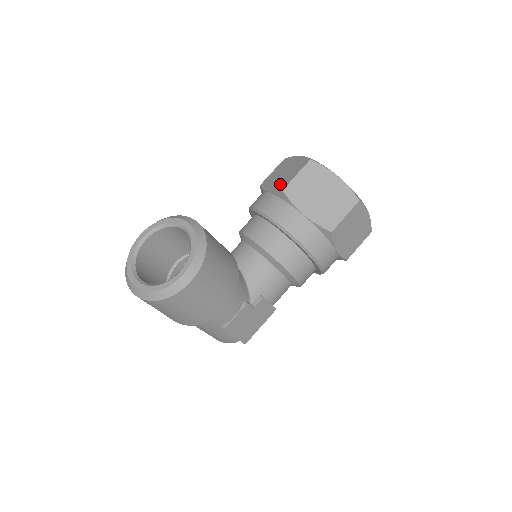
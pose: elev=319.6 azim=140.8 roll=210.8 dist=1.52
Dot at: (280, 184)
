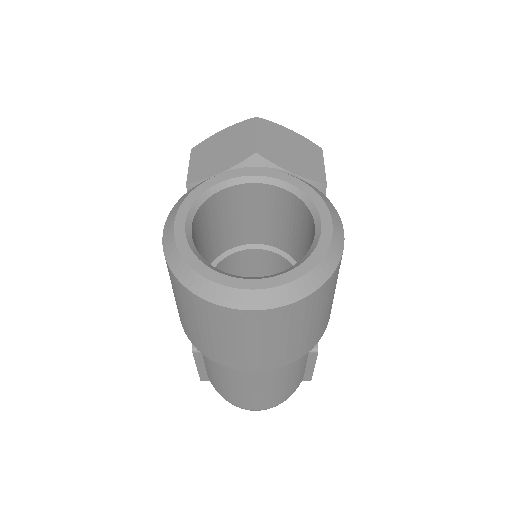
Dot at: (238, 154)
